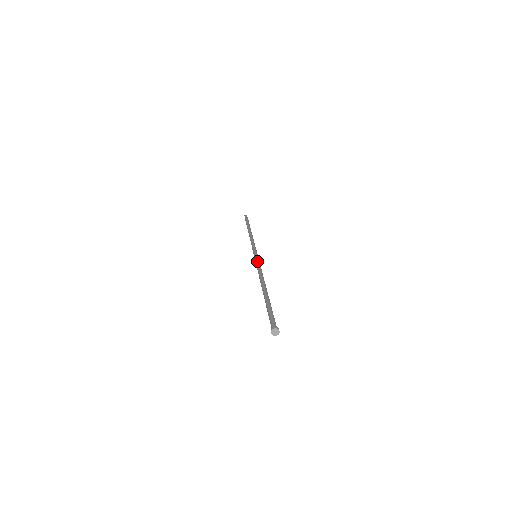
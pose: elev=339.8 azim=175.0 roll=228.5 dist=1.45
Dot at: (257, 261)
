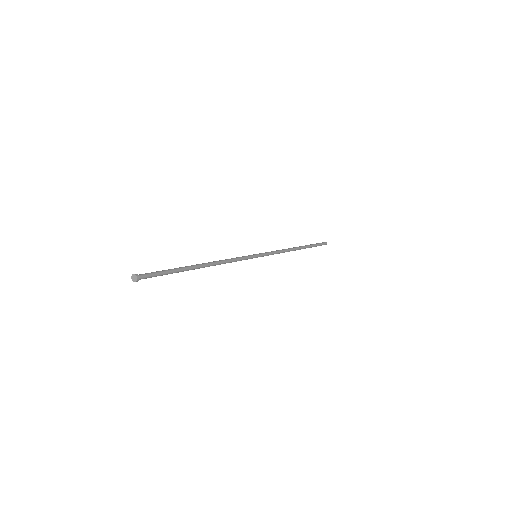
Dot at: (243, 256)
